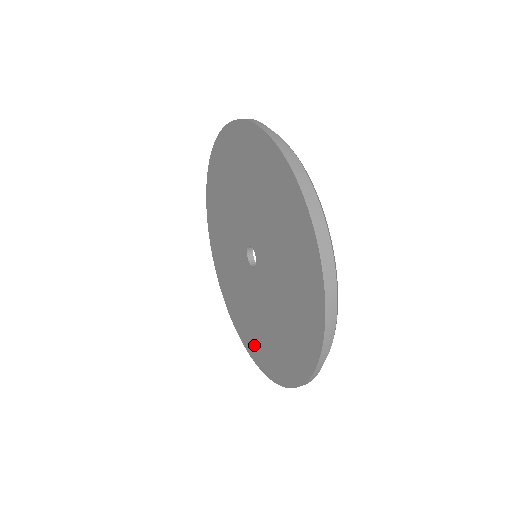
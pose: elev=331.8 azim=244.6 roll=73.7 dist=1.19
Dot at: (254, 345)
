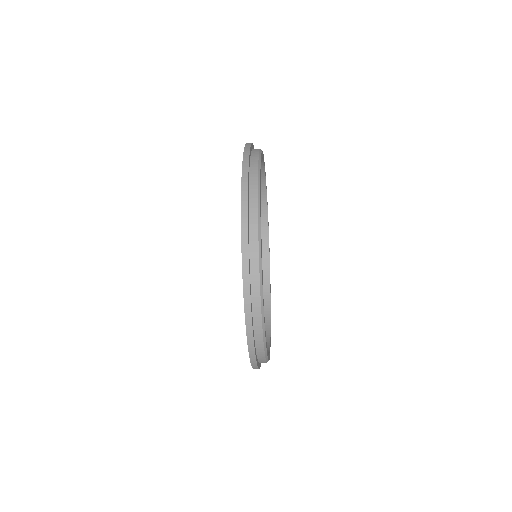
Dot at: occluded
